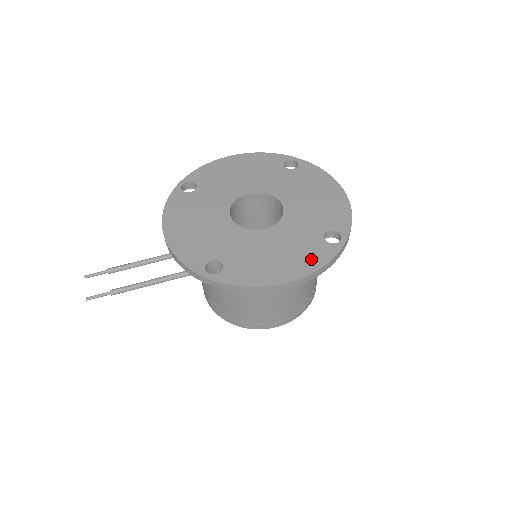
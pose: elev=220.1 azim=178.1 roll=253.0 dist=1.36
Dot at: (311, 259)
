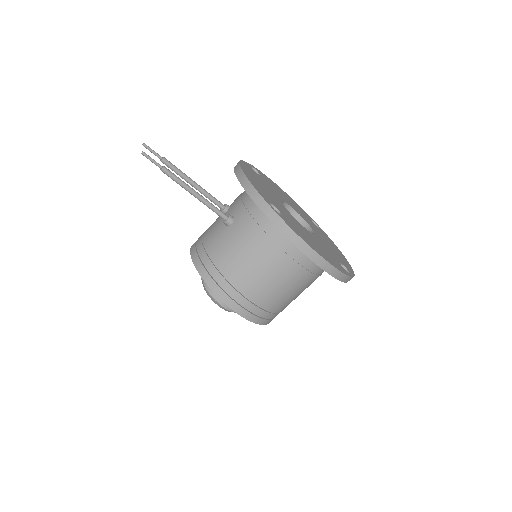
Dot at: (334, 263)
